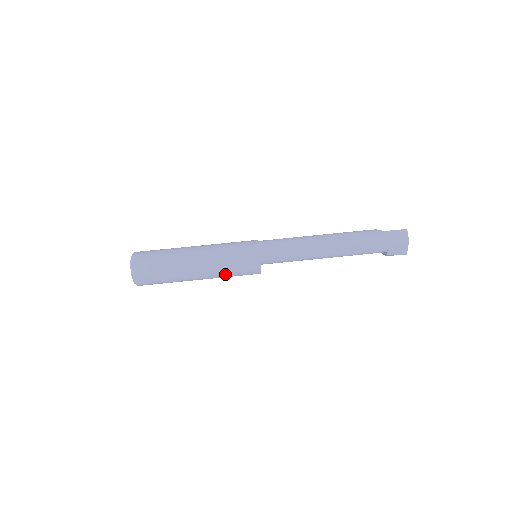
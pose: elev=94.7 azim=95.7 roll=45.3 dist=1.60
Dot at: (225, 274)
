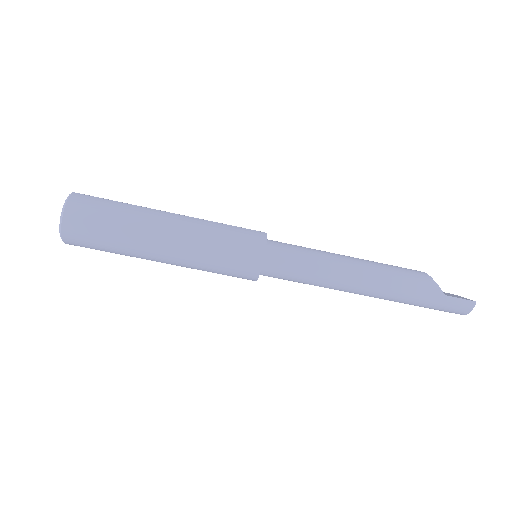
Dot at: occluded
